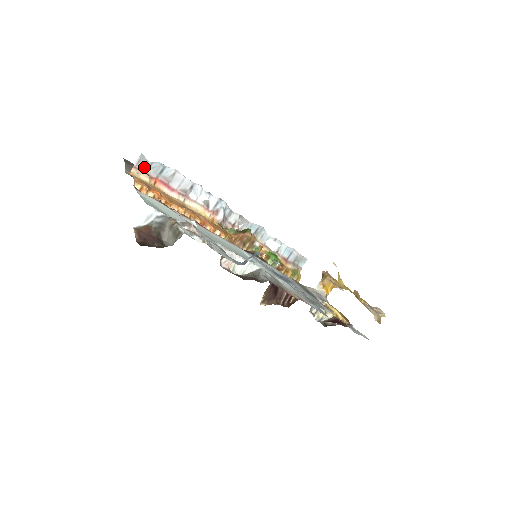
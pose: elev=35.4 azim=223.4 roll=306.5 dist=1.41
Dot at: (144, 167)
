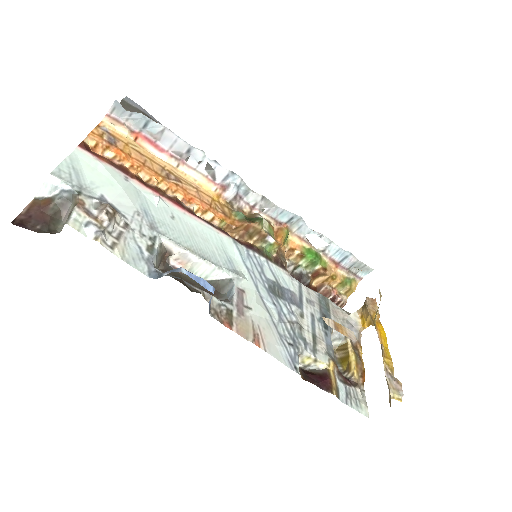
Dot at: (121, 117)
